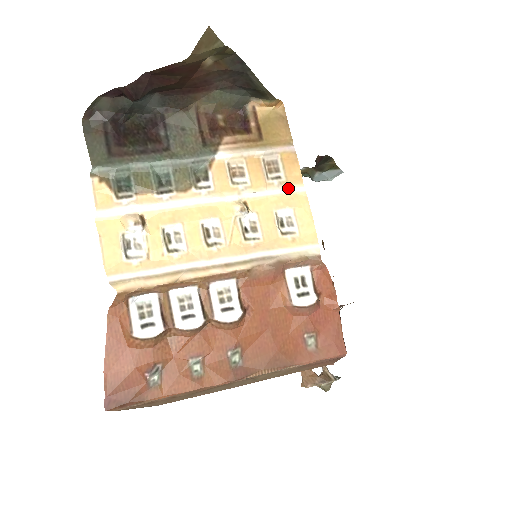
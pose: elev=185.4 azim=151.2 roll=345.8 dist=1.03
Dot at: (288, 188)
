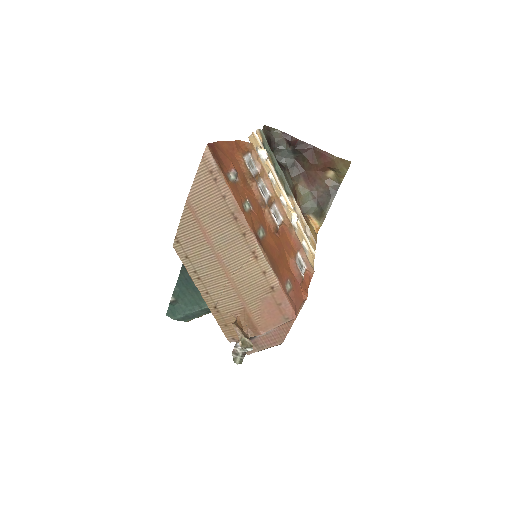
Dot at: (310, 244)
